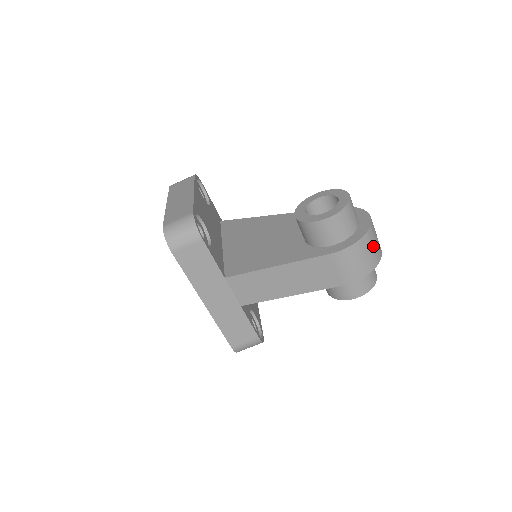
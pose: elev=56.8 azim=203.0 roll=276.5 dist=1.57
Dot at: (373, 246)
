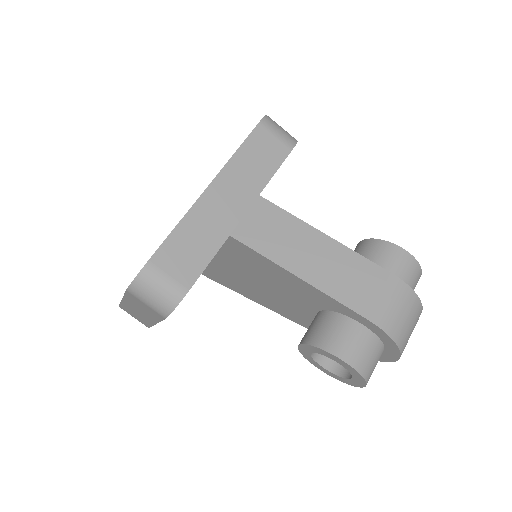
Dot at: (412, 330)
